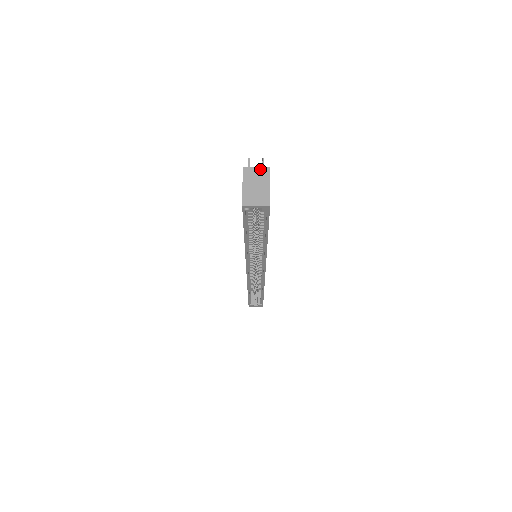
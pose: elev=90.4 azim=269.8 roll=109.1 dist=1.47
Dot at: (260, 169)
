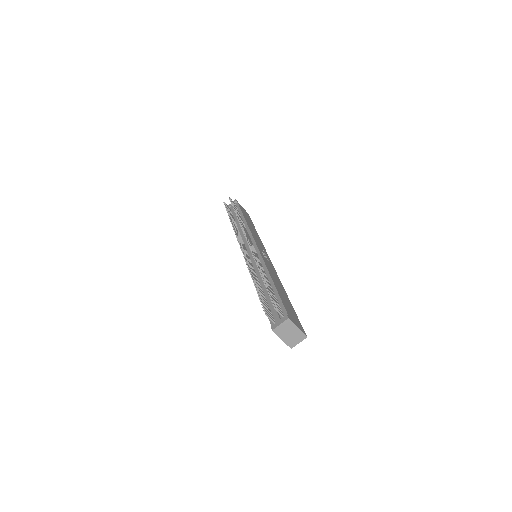
Dot at: (284, 324)
